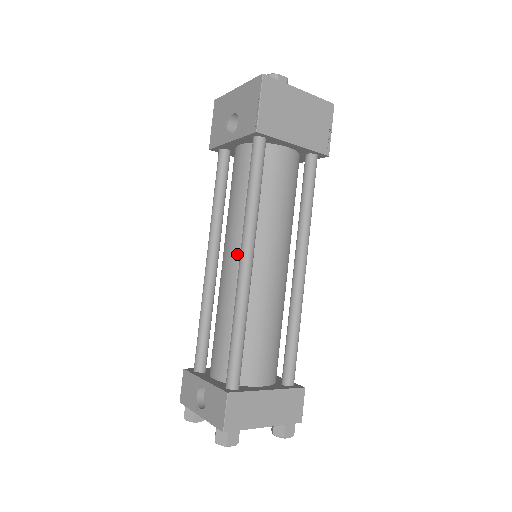
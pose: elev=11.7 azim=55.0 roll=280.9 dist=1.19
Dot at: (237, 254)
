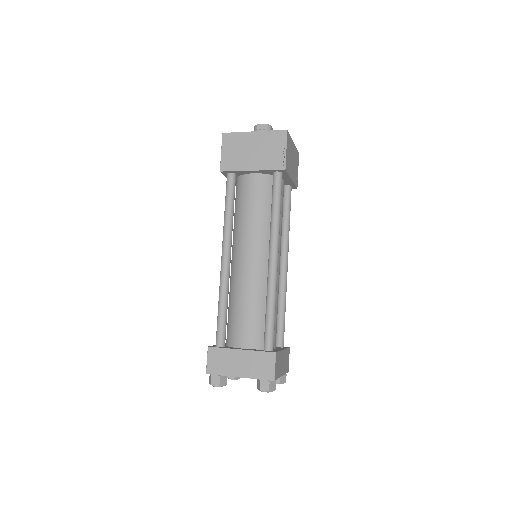
Dot at: (232, 255)
